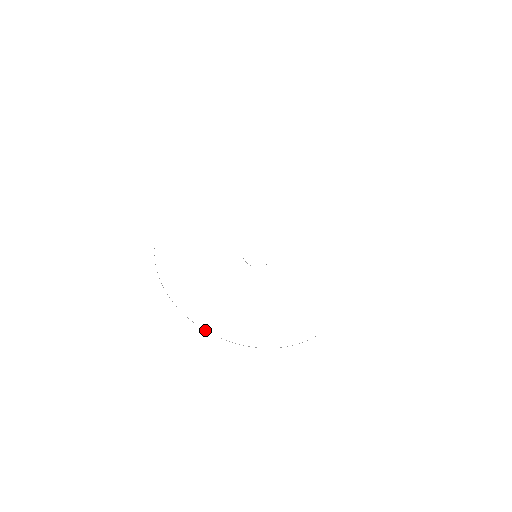
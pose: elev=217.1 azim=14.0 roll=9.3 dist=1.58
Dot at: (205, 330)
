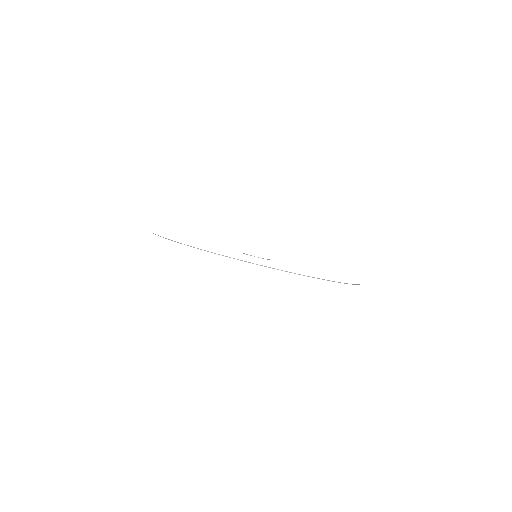
Dot at: occluded
